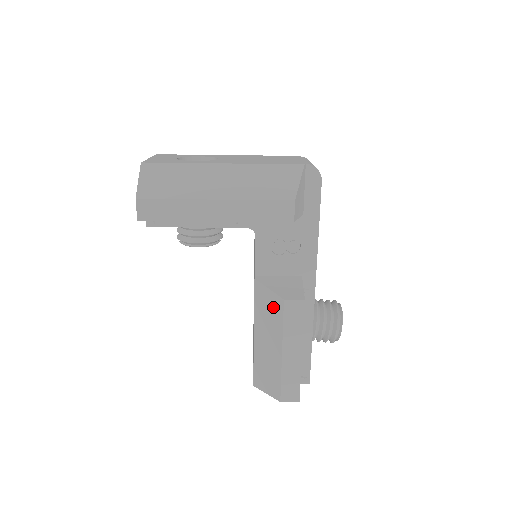
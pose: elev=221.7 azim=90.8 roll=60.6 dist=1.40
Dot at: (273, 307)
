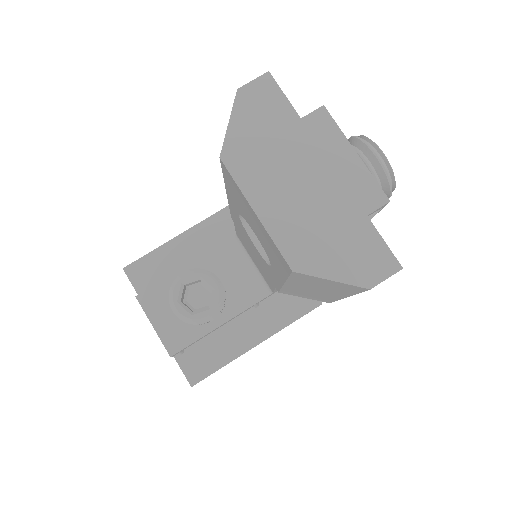
Dot at: occluded
